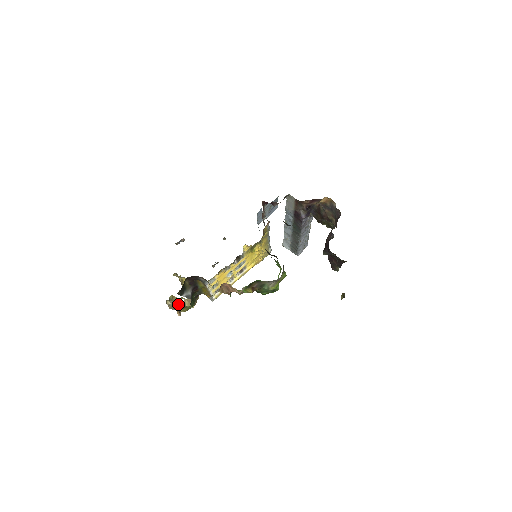
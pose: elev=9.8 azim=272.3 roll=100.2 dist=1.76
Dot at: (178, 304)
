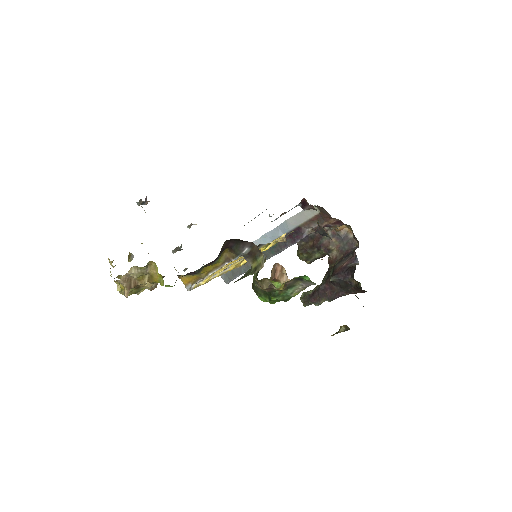
Dot at: (140, 278)
